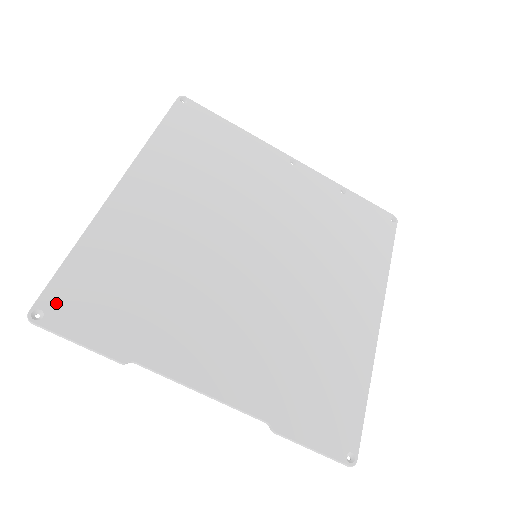
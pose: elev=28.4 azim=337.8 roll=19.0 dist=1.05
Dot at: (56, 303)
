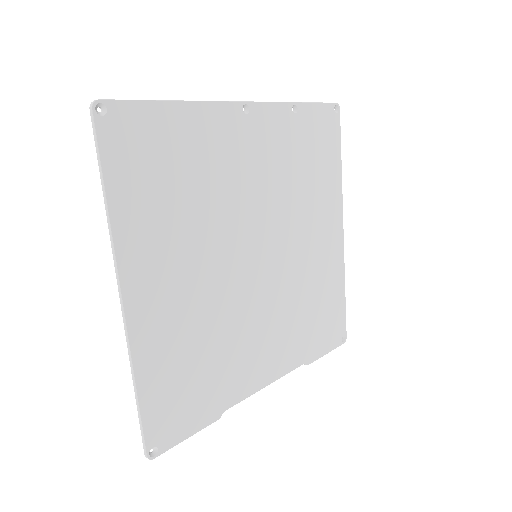
Dot at: (158, 434)
